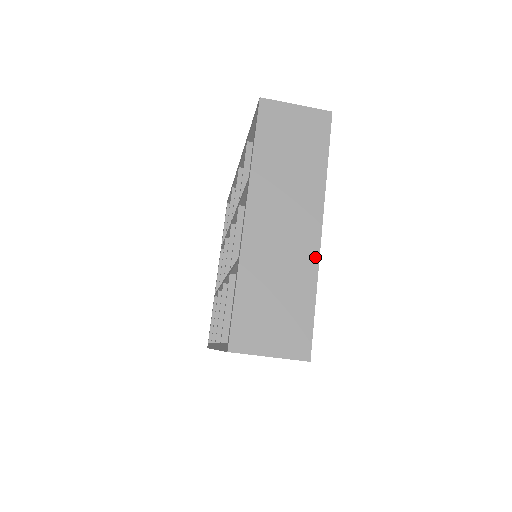
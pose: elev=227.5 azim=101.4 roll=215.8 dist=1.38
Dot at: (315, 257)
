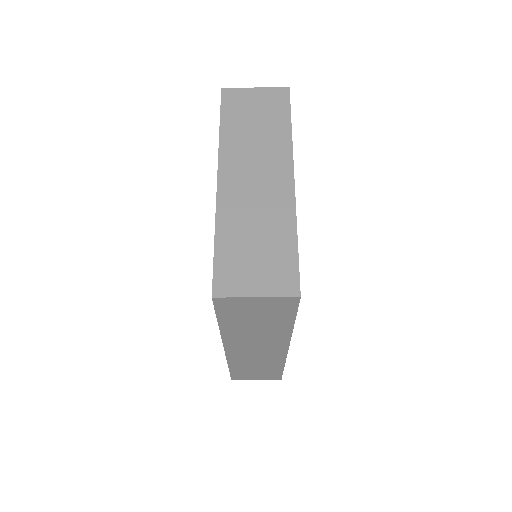
Dot at: (291, 203)
